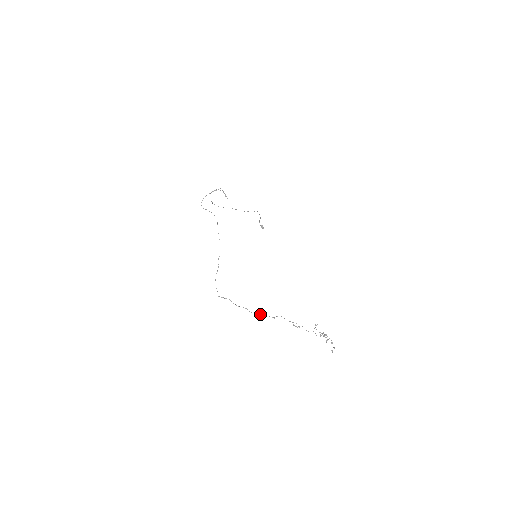
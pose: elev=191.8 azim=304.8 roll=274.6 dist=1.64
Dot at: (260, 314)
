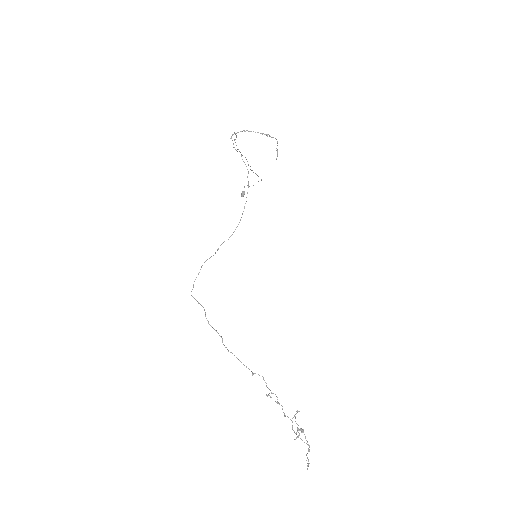
Dot at: occluded
